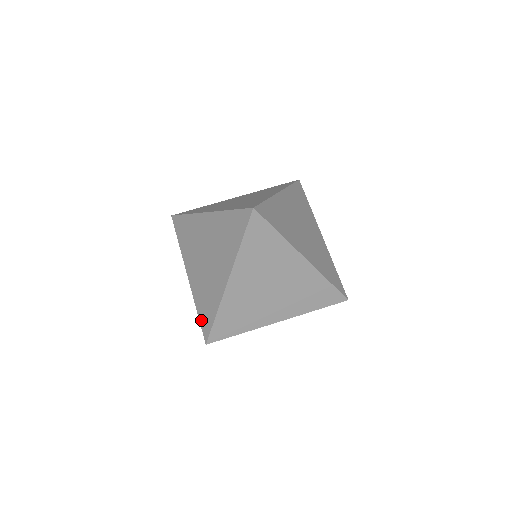
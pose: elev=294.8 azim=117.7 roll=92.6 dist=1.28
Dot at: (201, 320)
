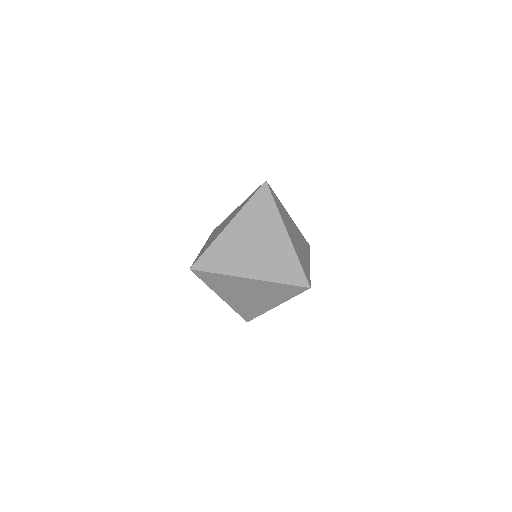
Dot at: (196, 259)
